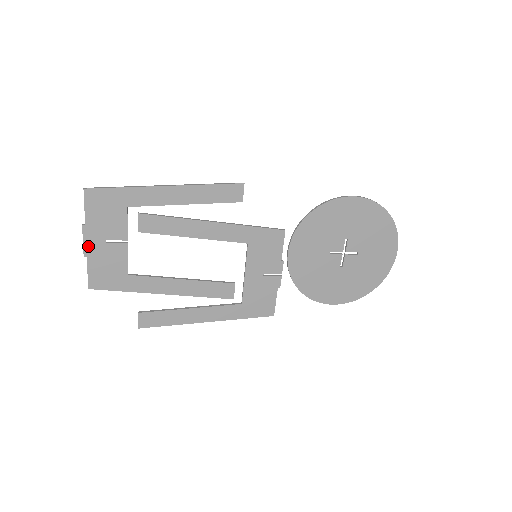
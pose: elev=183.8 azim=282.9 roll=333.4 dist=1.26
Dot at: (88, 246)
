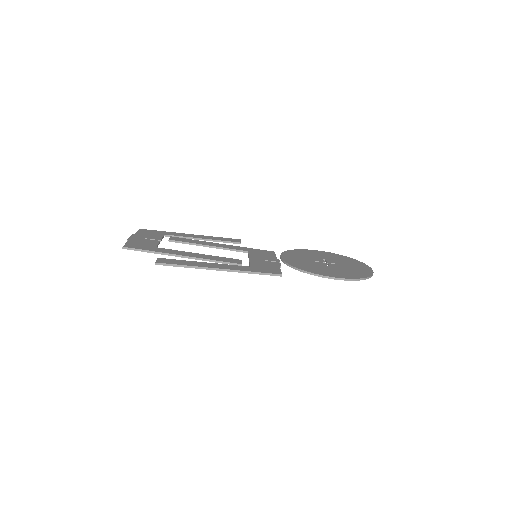
Dot at: (132, 238)
